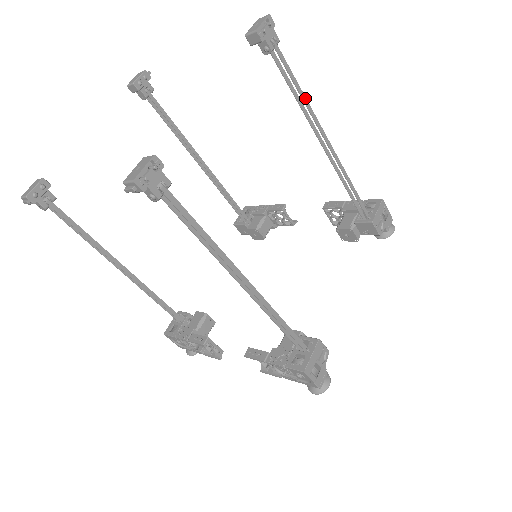
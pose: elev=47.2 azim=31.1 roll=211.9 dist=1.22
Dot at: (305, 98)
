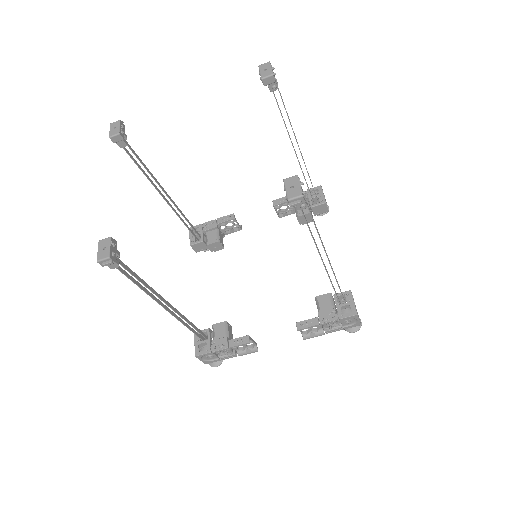
Dot at: (289, 120)
